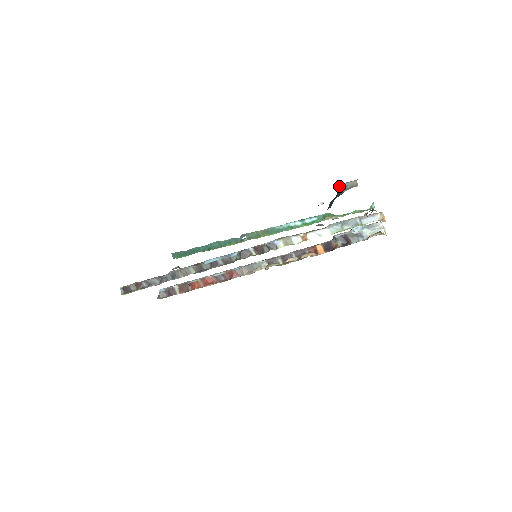
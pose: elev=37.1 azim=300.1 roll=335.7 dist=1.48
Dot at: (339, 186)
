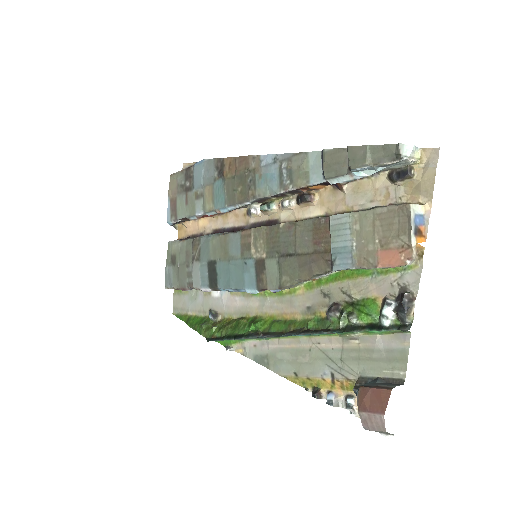
Dot at: (365, 429)
